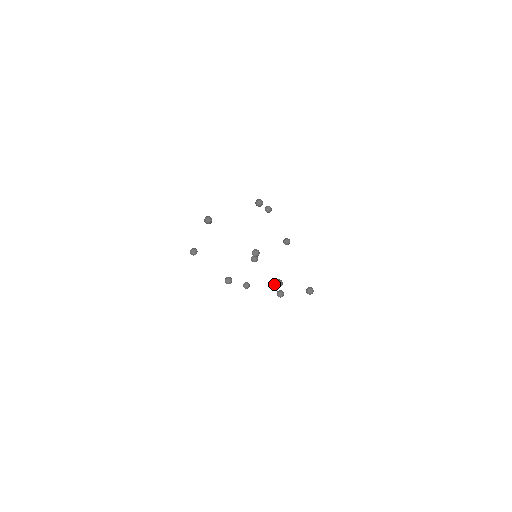
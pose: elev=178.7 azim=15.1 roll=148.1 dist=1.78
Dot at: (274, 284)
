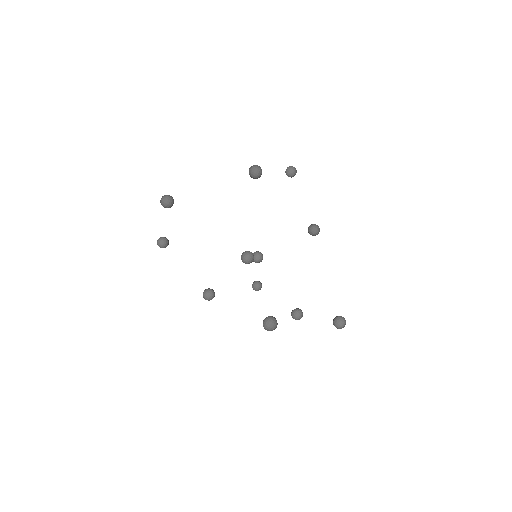
Dot at: occluded
